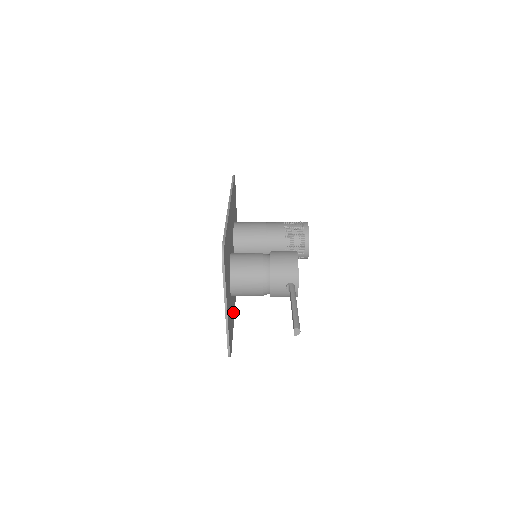
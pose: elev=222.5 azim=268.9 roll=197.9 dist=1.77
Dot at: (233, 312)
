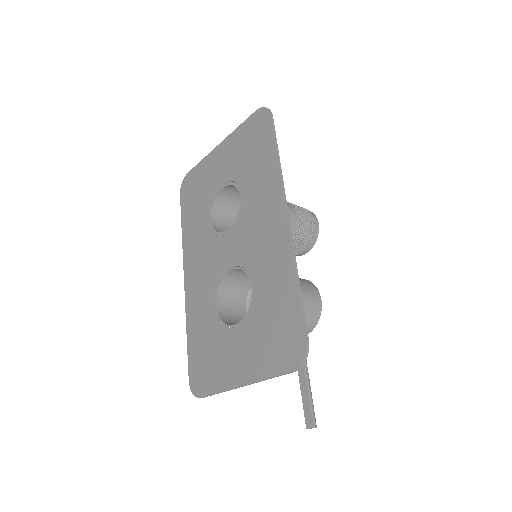
Dot at: (196, 312)
